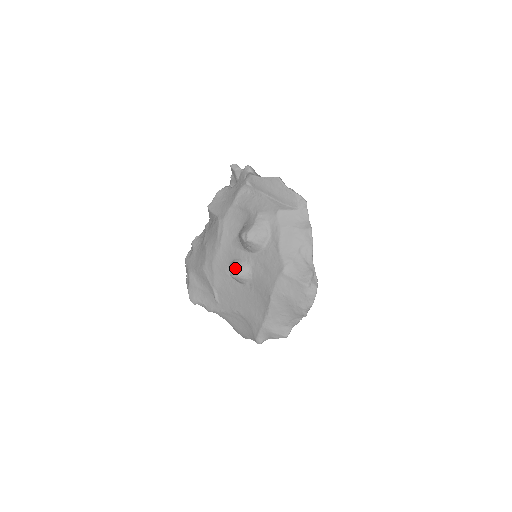
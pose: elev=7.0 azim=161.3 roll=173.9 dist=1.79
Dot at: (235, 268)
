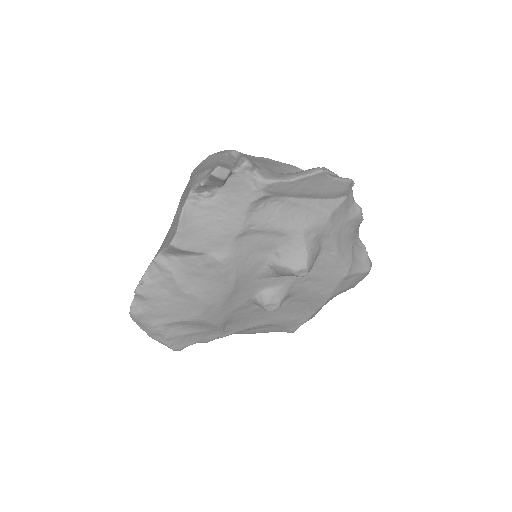
Dot at: (275, 302)
